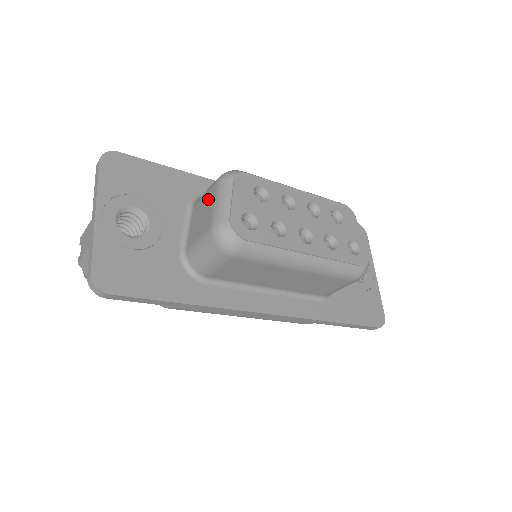
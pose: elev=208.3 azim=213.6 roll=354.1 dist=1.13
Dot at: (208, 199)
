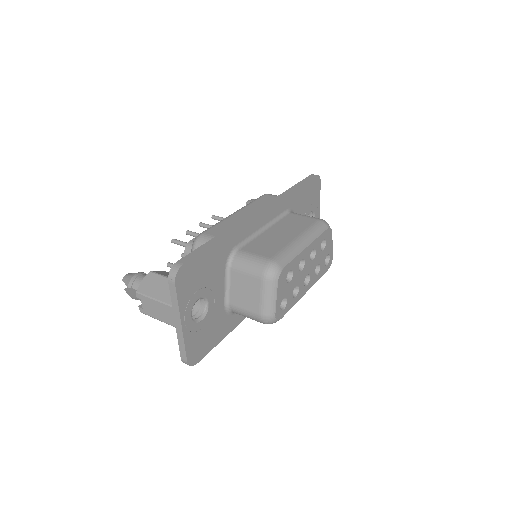
Dot at: (253, 285)
